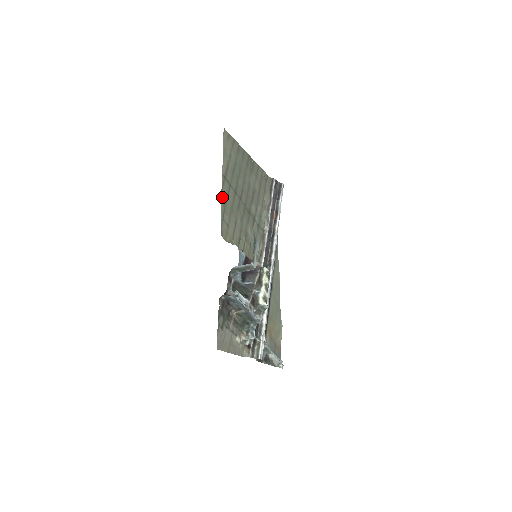
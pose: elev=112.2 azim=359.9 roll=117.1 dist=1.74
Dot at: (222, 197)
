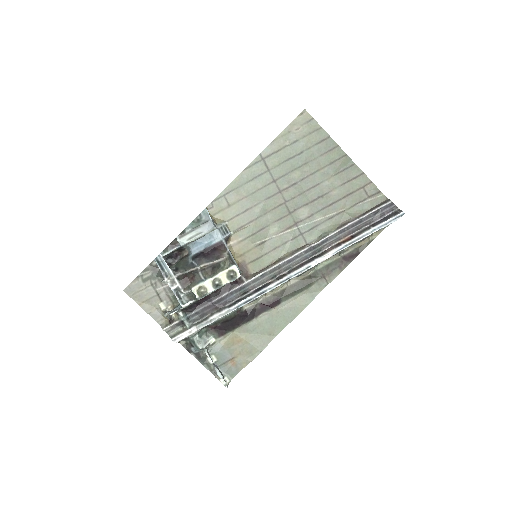
Dot at: (241, 175)
